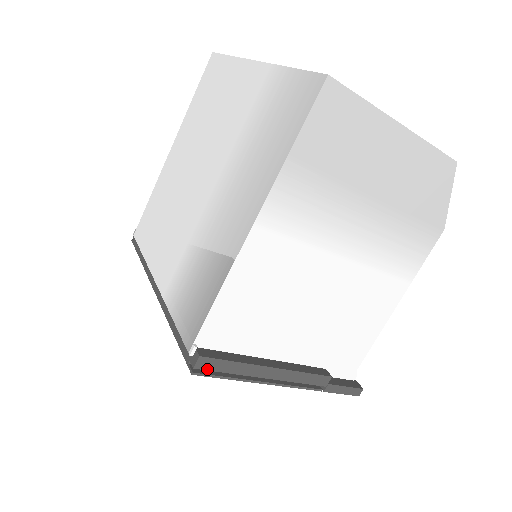
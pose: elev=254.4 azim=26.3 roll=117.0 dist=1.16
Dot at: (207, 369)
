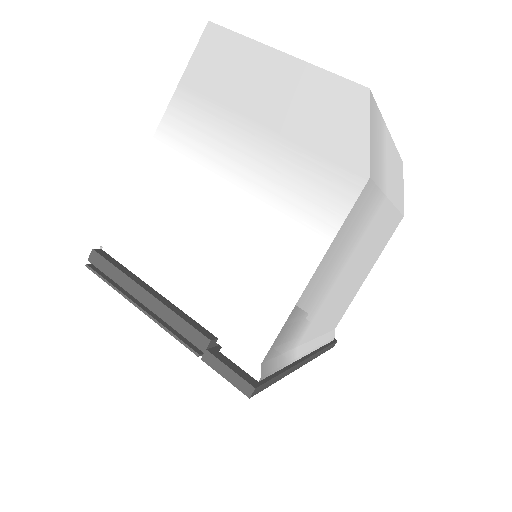
Dot at: (97, 266)
